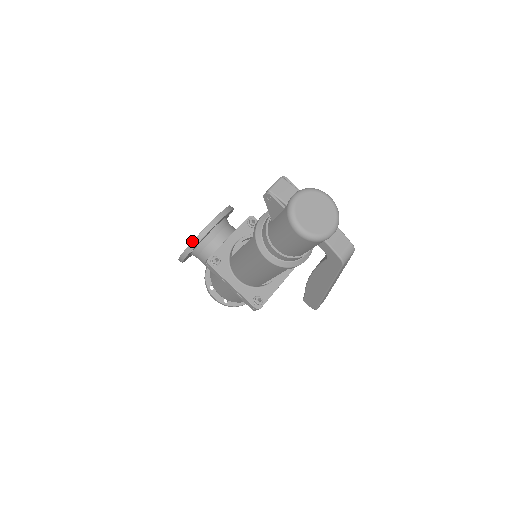
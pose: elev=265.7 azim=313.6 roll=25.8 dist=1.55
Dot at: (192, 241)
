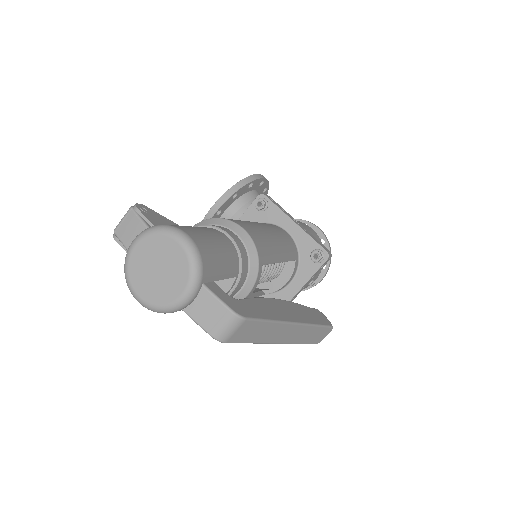
Dot at: occluded
